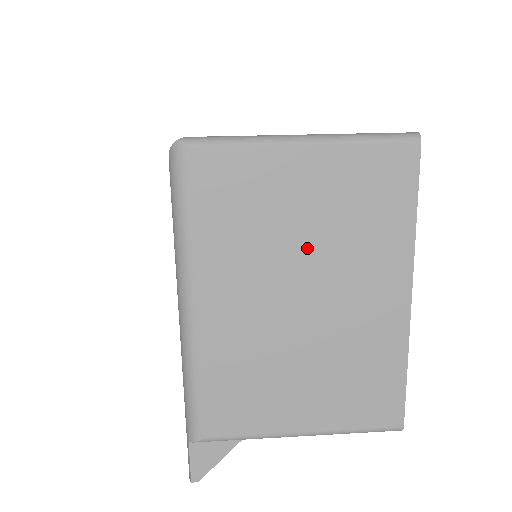
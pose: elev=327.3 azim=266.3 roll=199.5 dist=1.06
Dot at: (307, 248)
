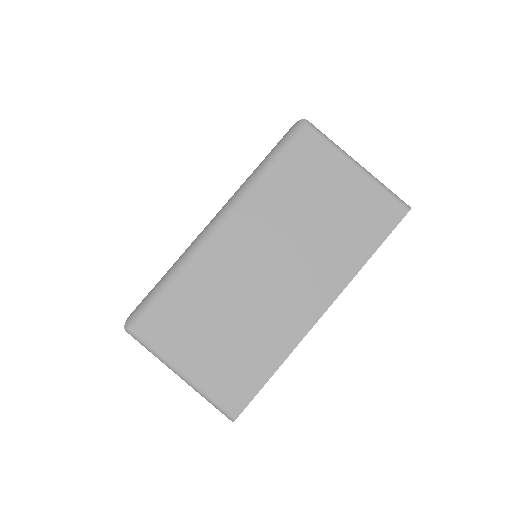
Dot at: occluded
